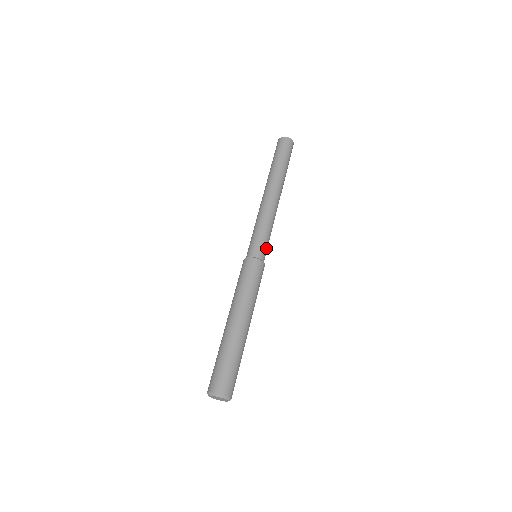
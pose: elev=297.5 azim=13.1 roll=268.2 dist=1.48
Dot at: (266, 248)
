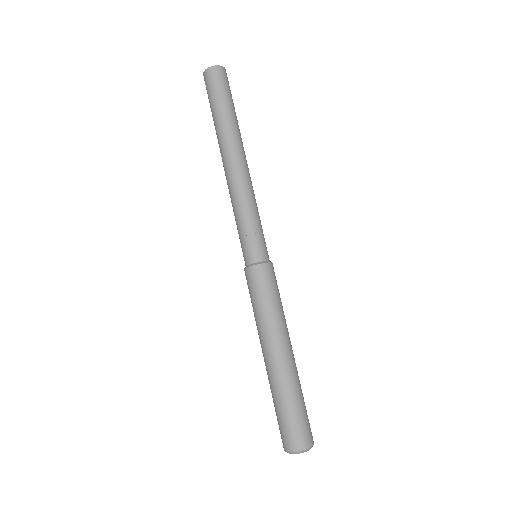
Dot at: occluded
